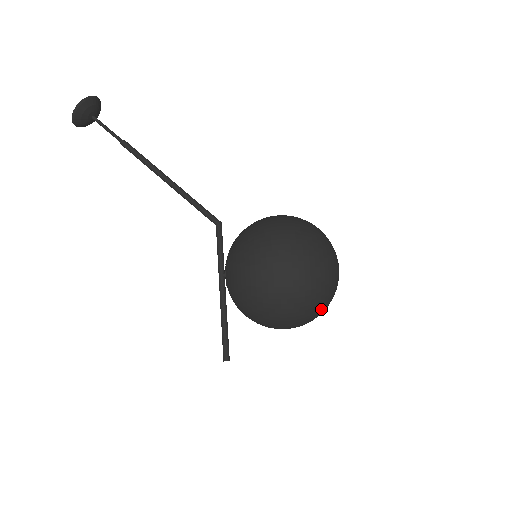
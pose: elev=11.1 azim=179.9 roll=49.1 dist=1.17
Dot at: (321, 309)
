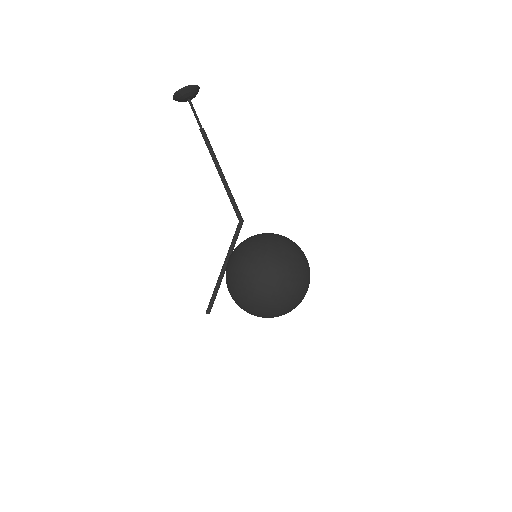
Dot at: (276, 316)
